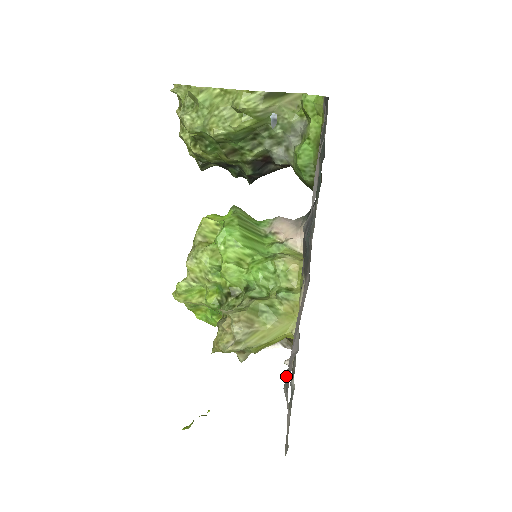
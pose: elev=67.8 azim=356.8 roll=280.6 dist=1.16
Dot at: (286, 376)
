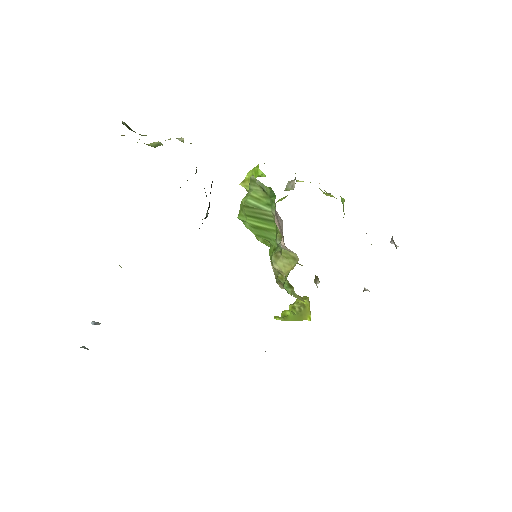
Dot at: occluded
